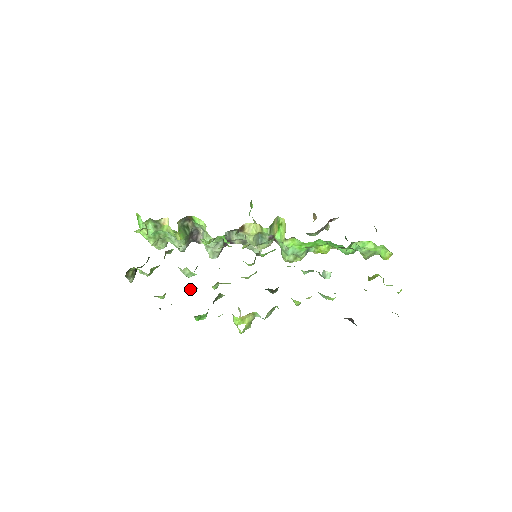
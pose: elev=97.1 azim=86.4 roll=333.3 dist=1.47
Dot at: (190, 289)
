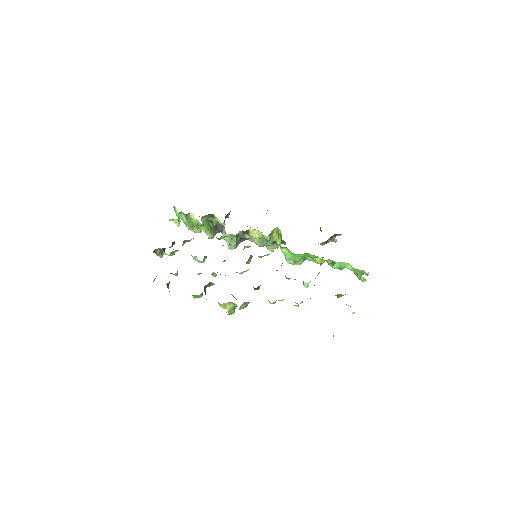
Dot at: occluded
